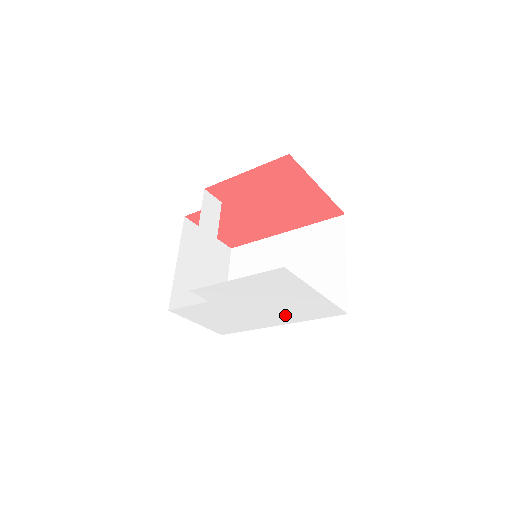
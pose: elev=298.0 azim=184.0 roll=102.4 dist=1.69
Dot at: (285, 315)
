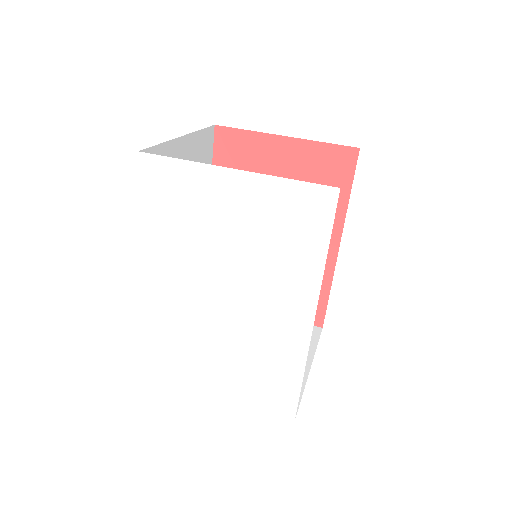
Dot at: (282, 277)
